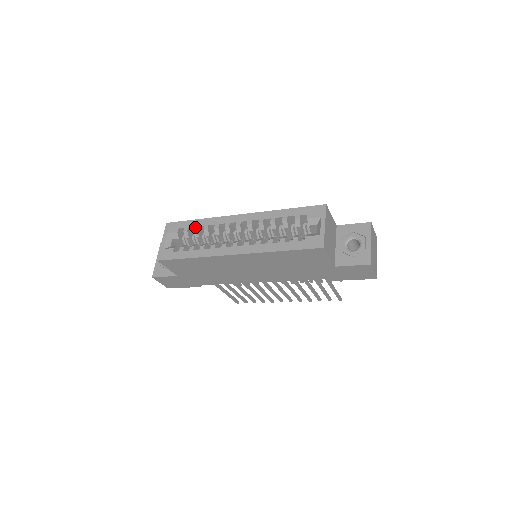
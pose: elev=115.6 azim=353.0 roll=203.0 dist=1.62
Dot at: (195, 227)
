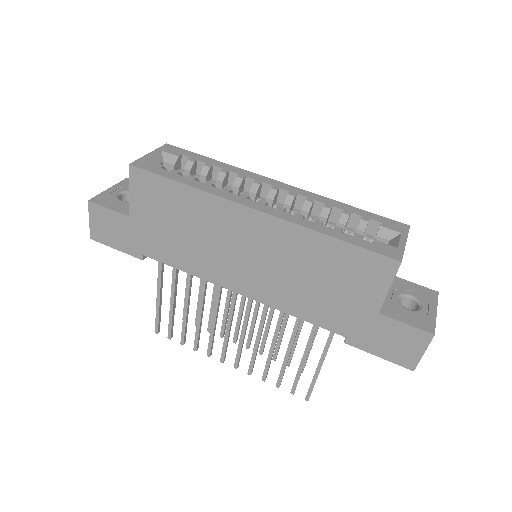
Dot at: (208, 163)
